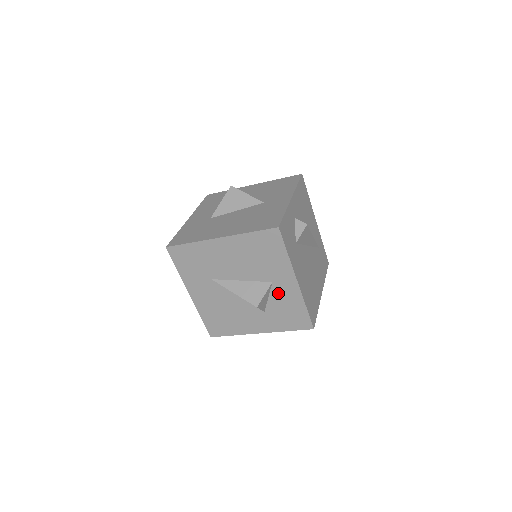
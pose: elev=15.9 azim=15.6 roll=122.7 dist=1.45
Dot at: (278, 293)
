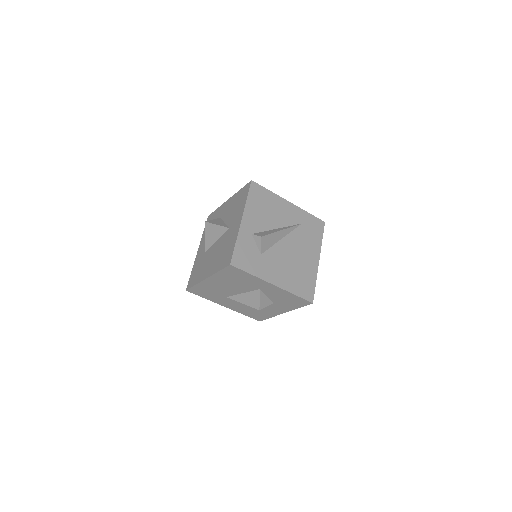
Dot at: (270, 293)
